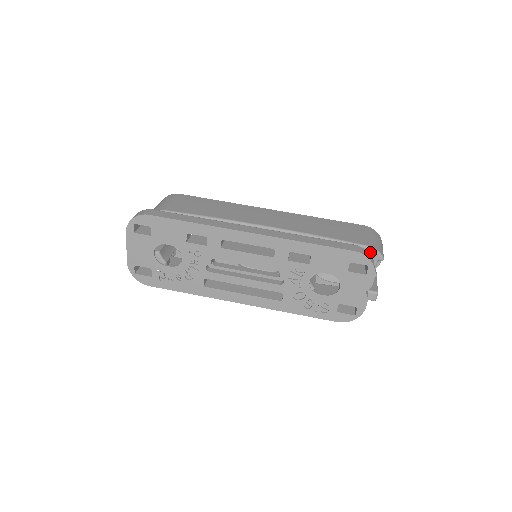
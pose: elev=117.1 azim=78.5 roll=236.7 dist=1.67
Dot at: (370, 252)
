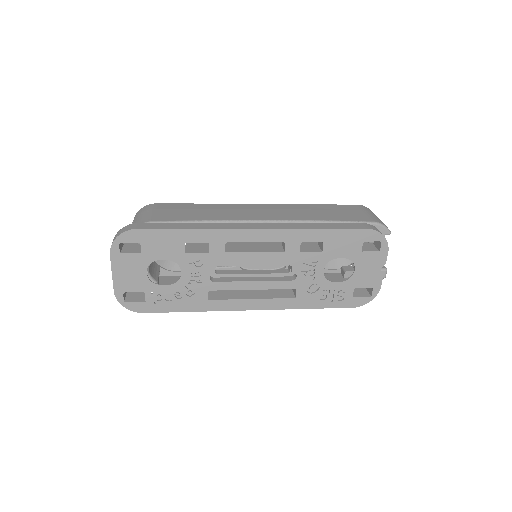
Dot at: (378, 228)
